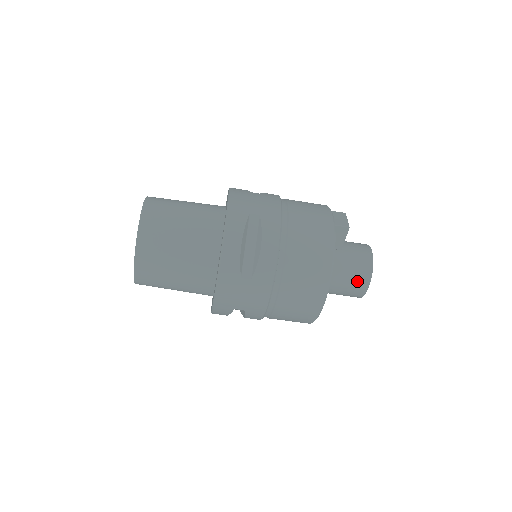
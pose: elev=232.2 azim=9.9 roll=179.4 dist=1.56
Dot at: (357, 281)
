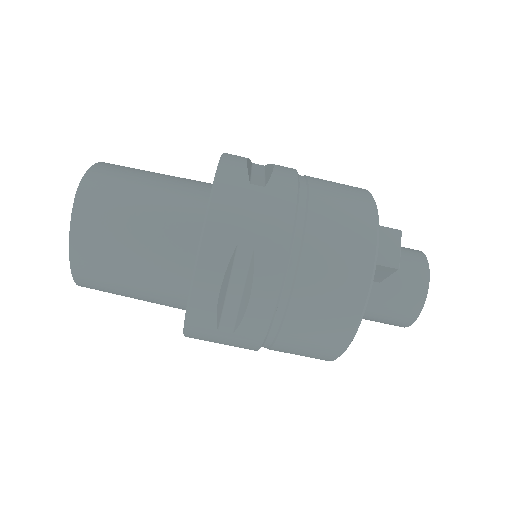
Dot at: (394, 319)
